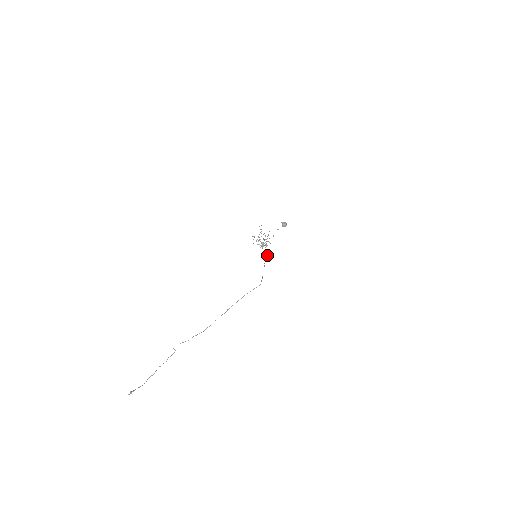
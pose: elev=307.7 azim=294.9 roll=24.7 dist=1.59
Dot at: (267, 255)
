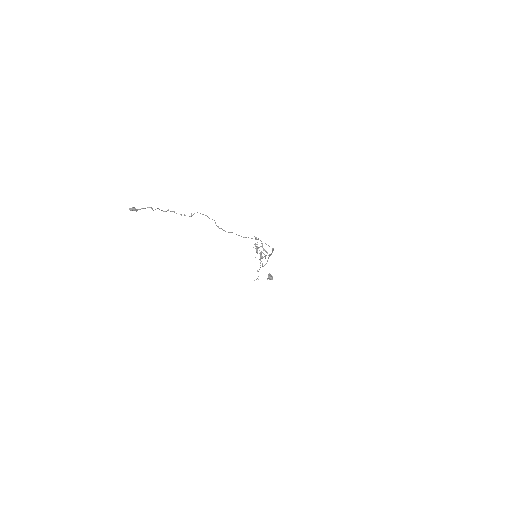
Dot at: (270, 254)
